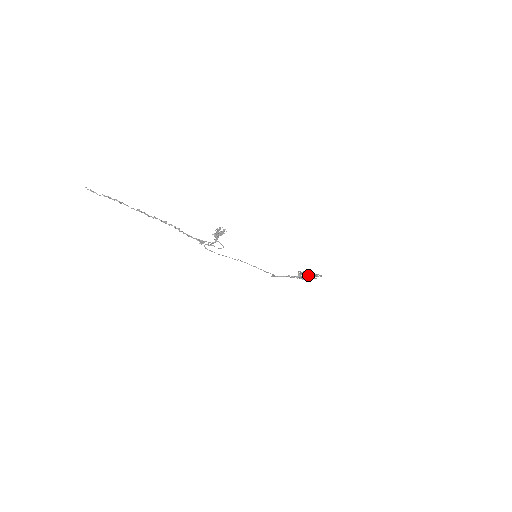
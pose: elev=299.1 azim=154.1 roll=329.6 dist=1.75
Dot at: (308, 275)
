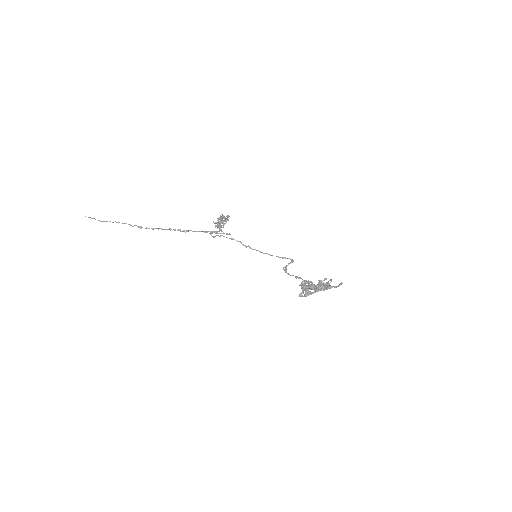
Dot at: occluded
